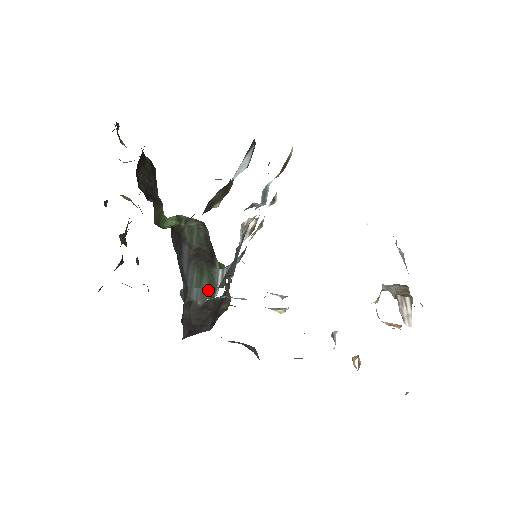
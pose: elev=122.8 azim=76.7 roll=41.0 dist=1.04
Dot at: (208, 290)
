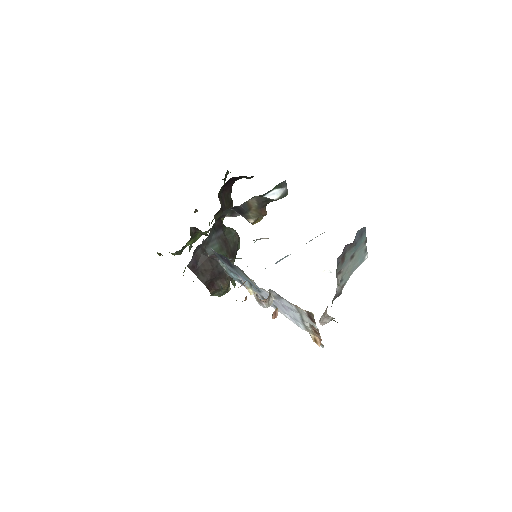
Dot at: occluded
